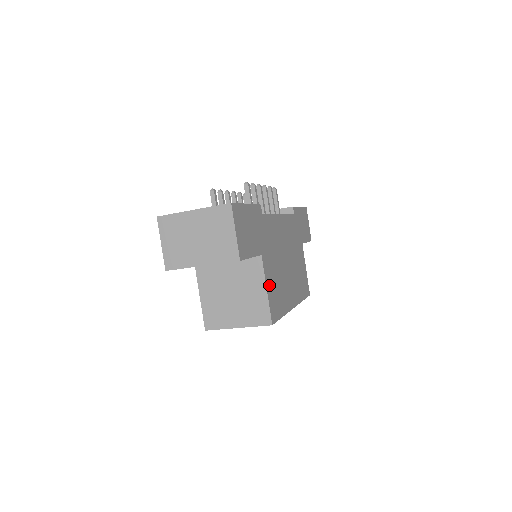
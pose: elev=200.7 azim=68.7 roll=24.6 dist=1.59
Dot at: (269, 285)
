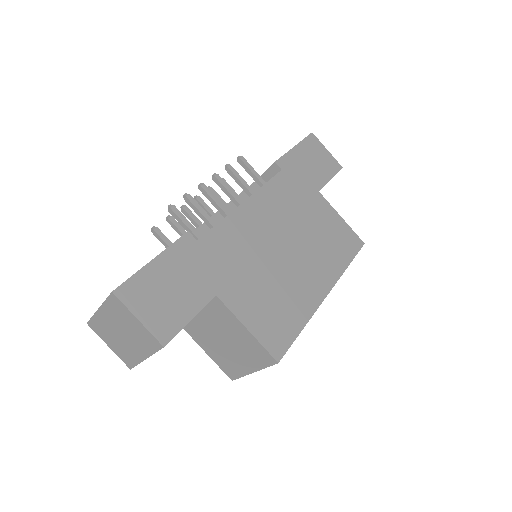
Dot at: (251, 318)
